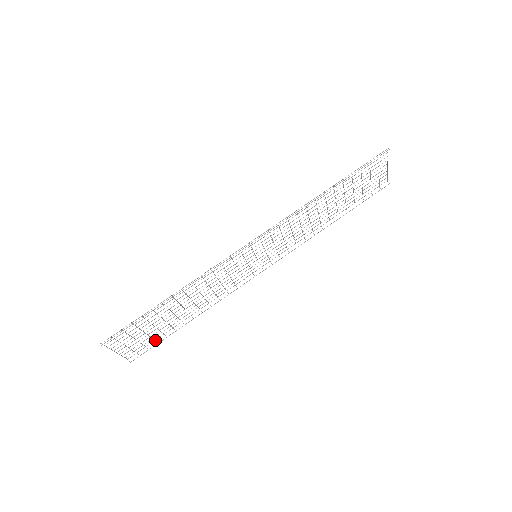
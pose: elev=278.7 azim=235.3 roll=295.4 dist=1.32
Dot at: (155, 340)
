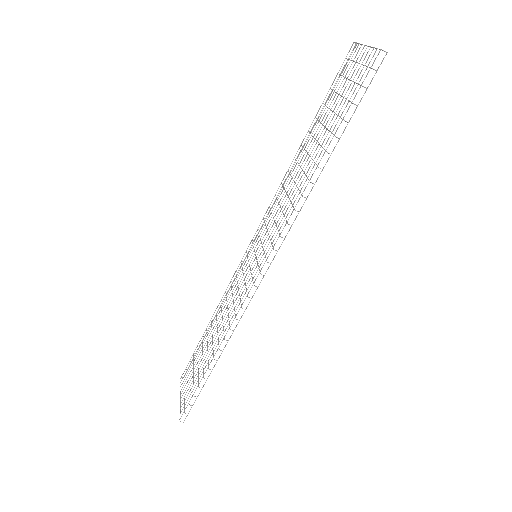
Dot at: (193, 355)
